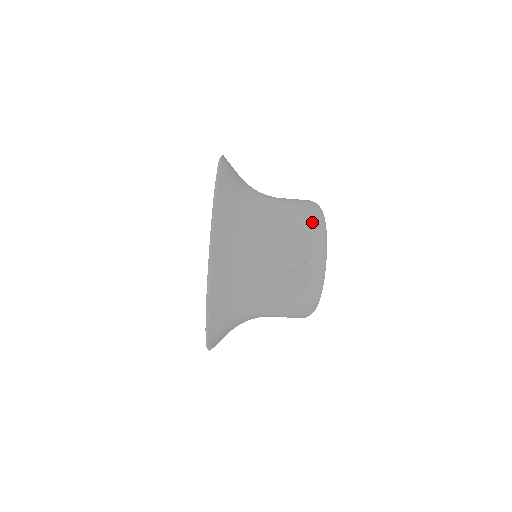
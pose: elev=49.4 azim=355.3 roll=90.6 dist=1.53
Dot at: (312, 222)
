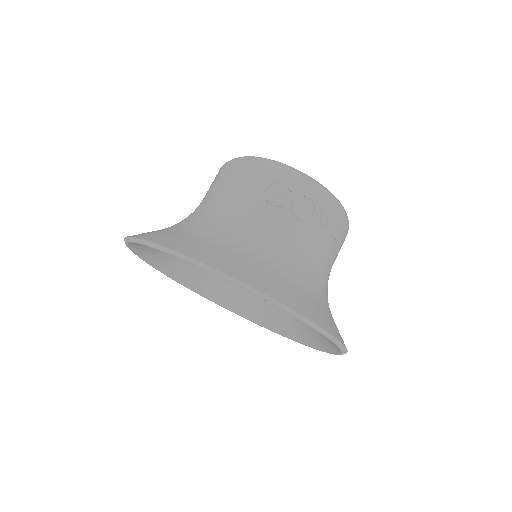
Dot at: (245, 166)
